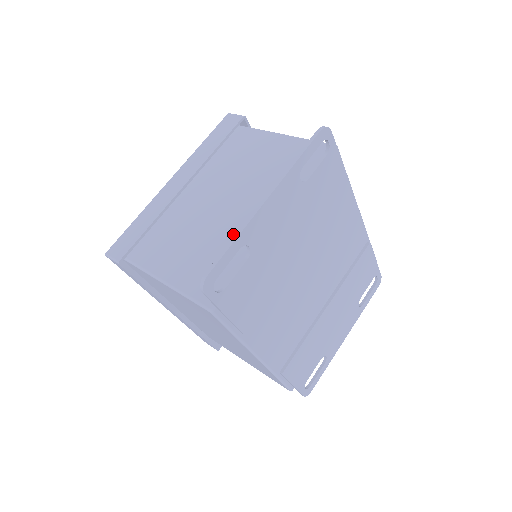
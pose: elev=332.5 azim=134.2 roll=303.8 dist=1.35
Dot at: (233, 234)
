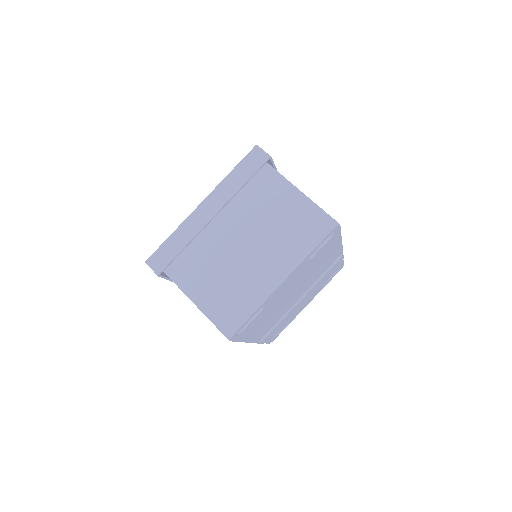
Dot at: (250, 280)
